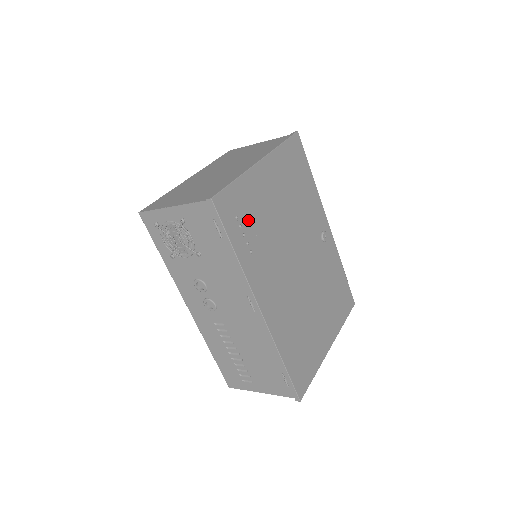
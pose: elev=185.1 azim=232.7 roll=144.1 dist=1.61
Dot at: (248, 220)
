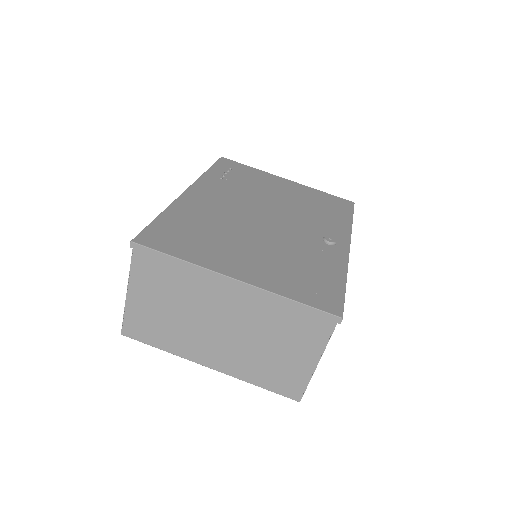
Dot at: (239, 176)
